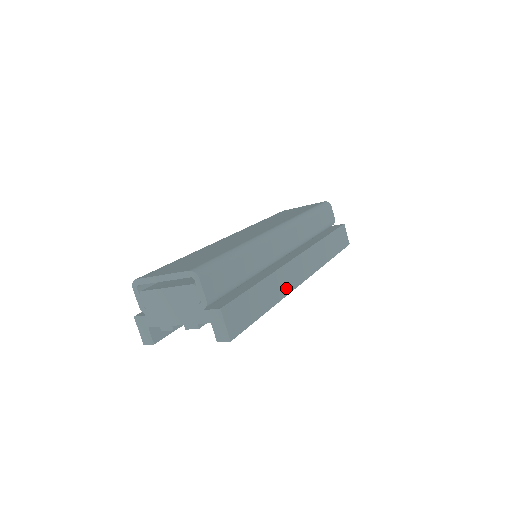
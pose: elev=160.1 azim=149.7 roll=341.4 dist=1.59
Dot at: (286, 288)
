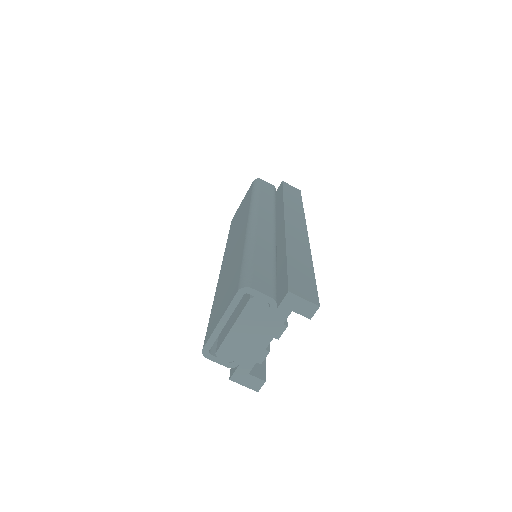
Dot at: (304, 246)
